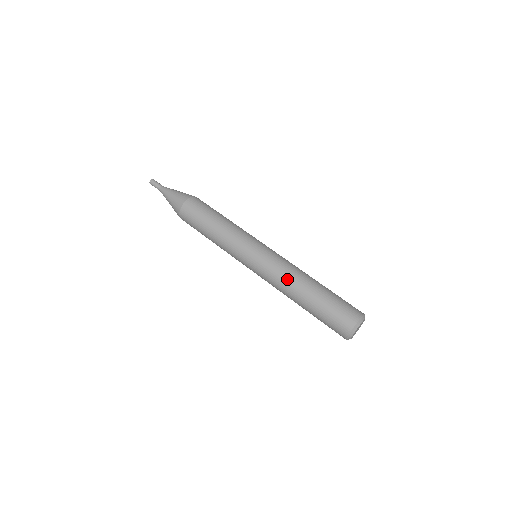
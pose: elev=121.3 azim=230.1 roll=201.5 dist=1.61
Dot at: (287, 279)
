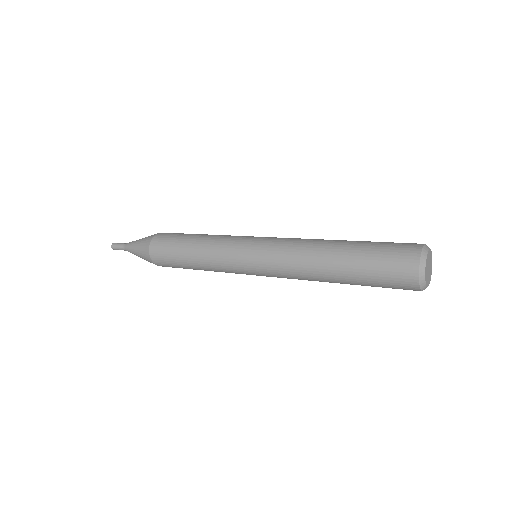
Dot at: (304, 245)
